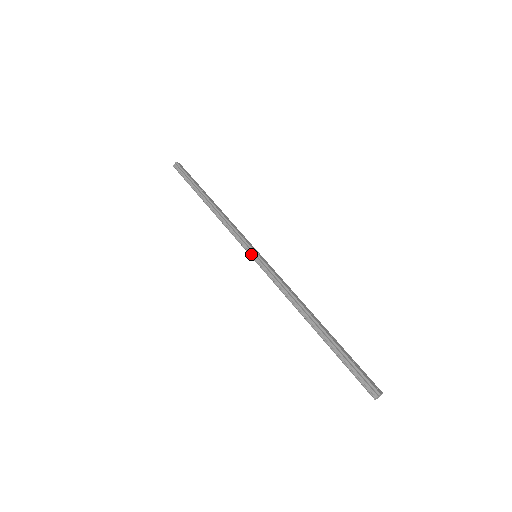
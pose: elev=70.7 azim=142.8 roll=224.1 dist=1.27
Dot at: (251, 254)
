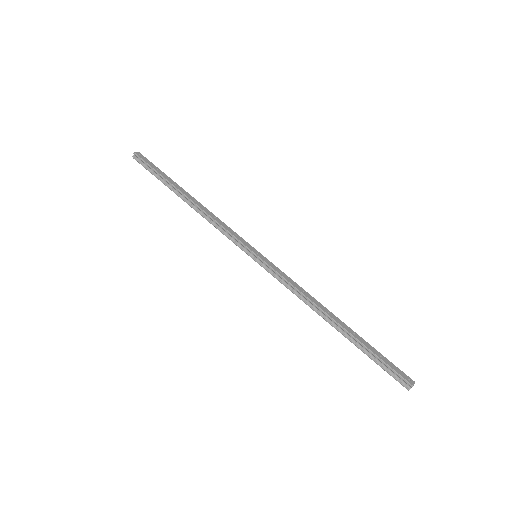
Dot at: (250, 256)
